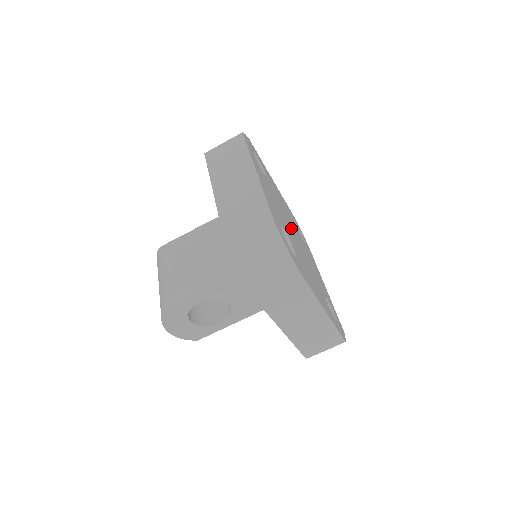
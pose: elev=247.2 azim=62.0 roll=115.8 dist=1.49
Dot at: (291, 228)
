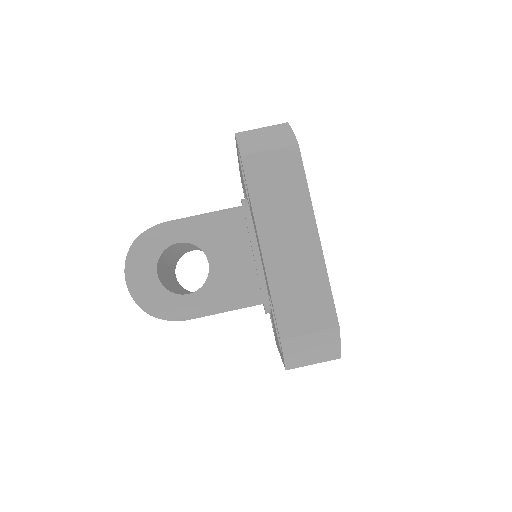
Dot at: occluded
